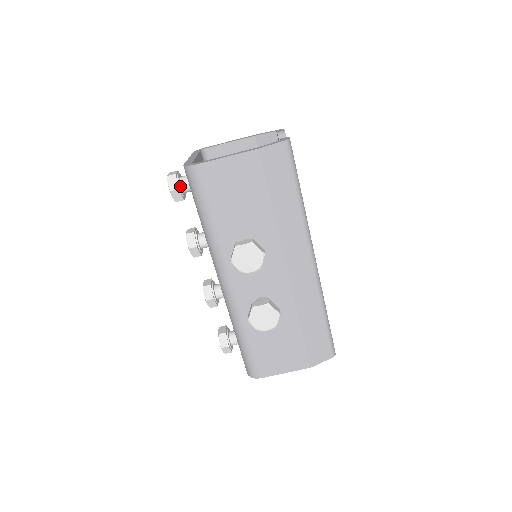
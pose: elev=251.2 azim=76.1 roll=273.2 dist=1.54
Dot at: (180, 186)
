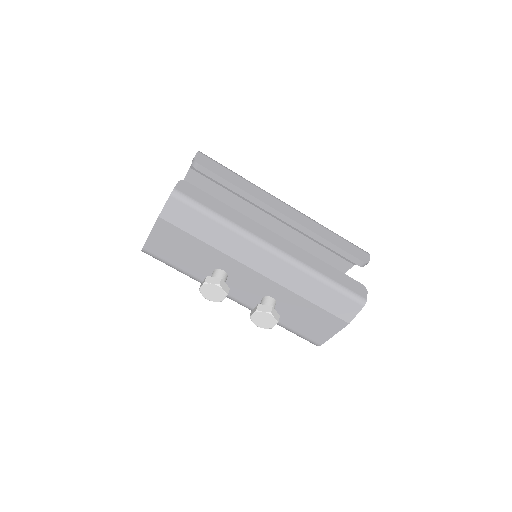
Dot at: occluded
